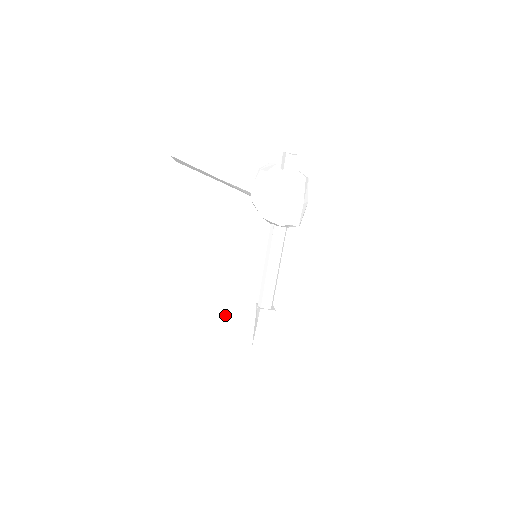
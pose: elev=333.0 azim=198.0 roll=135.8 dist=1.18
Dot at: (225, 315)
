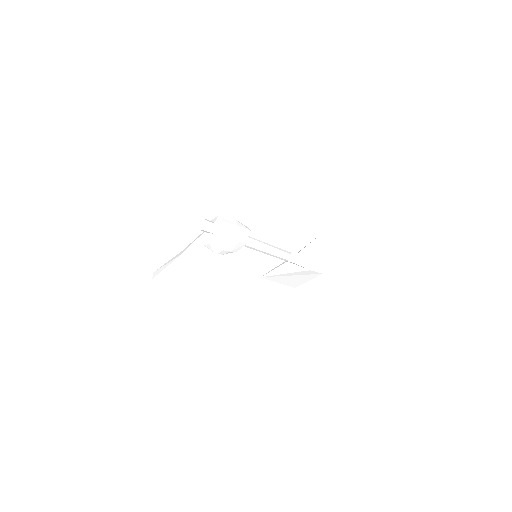
Dot at: (282, 278)
